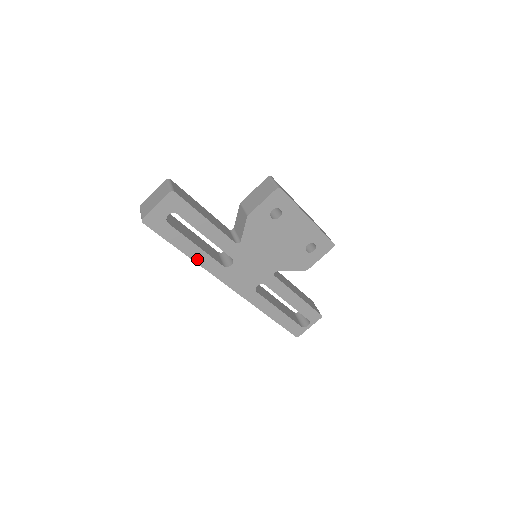
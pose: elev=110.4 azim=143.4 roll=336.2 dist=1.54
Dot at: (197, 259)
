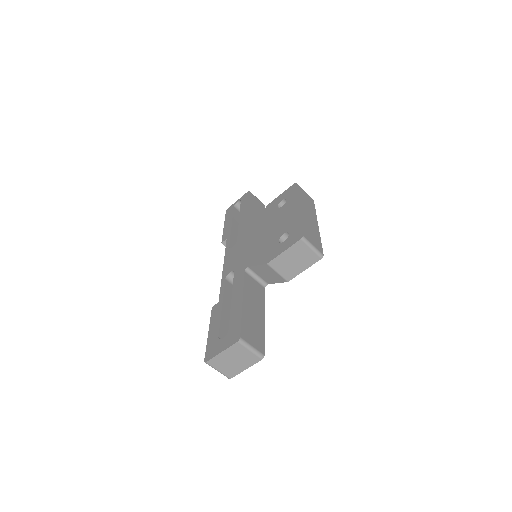
Dot at: occluded
